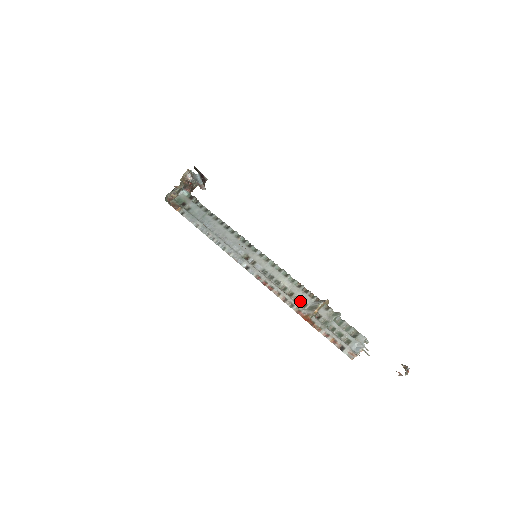
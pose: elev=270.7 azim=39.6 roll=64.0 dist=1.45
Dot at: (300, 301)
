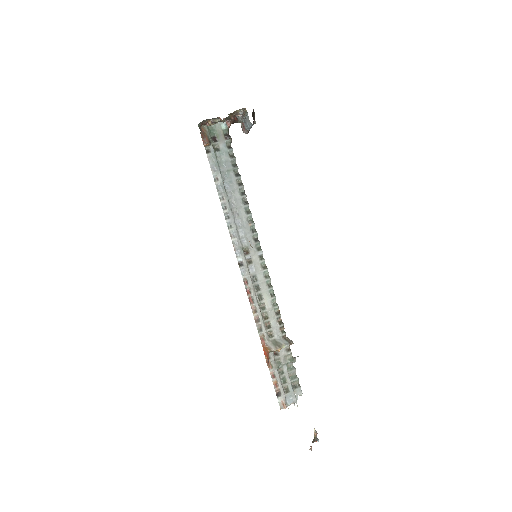
Dot at: (270, 329)
